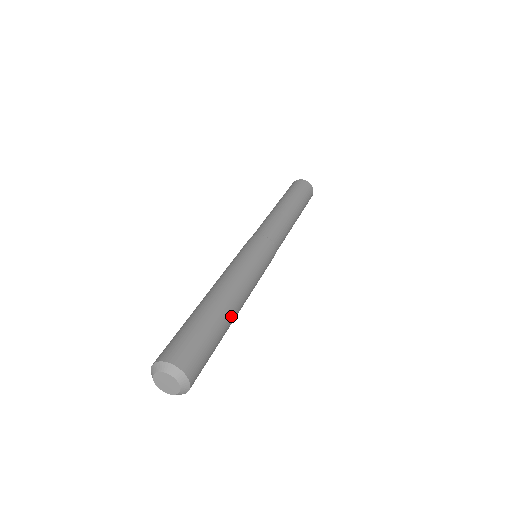
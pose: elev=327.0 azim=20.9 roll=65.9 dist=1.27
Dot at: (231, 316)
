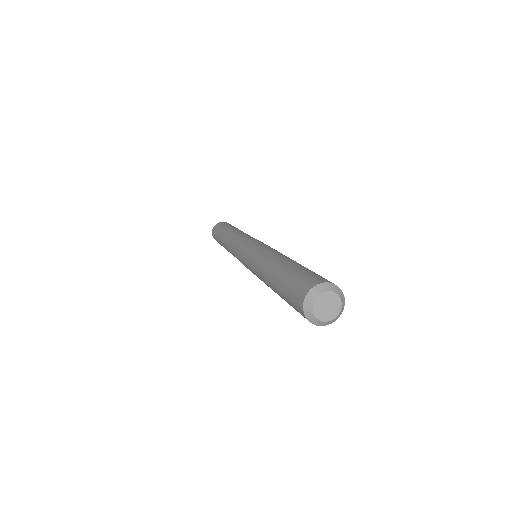
Dot at: occluded
